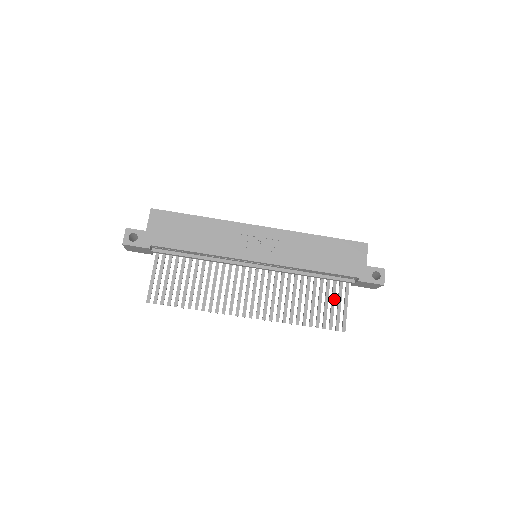
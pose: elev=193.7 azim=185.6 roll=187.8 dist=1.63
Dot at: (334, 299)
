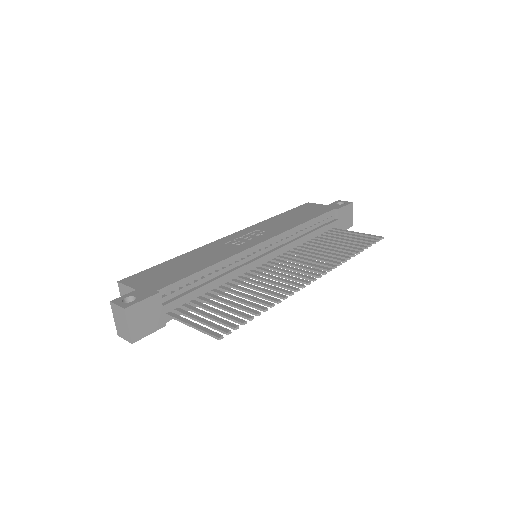
Dot at: (344, 236)
